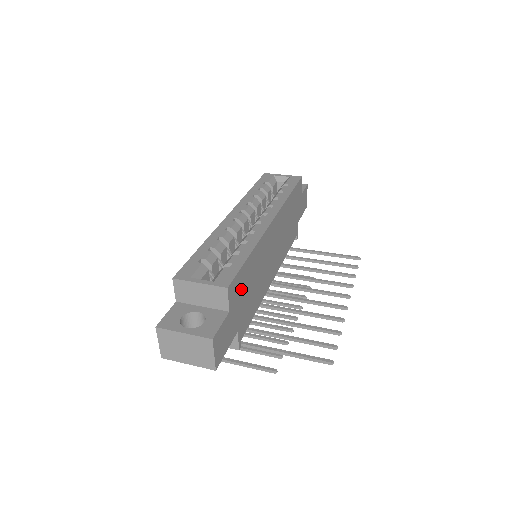
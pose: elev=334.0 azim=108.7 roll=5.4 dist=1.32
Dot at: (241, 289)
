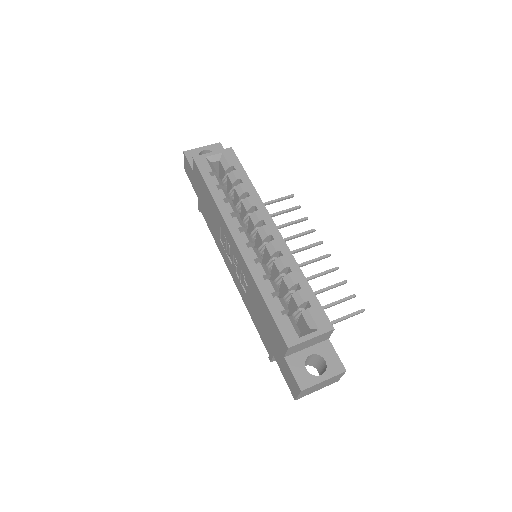
Dot at: occluded
